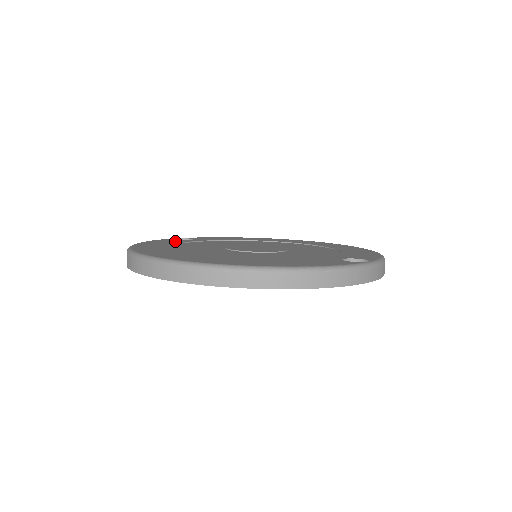
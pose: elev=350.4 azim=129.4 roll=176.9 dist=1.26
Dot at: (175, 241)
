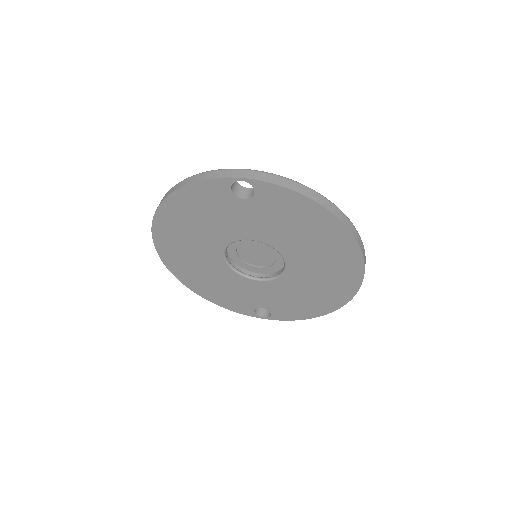
Dot at: occluded
